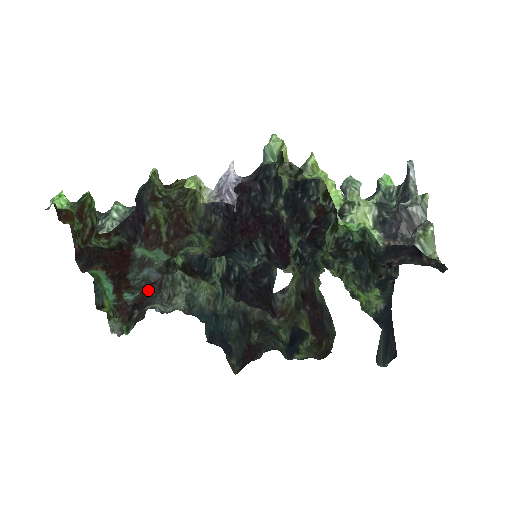
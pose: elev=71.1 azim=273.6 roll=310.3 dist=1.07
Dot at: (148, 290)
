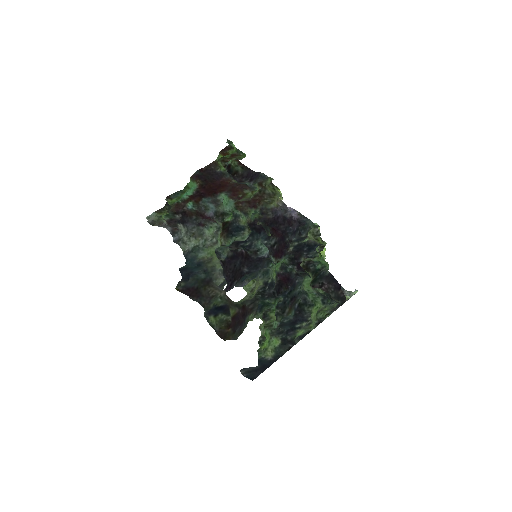
Dot at: (197, 216)
